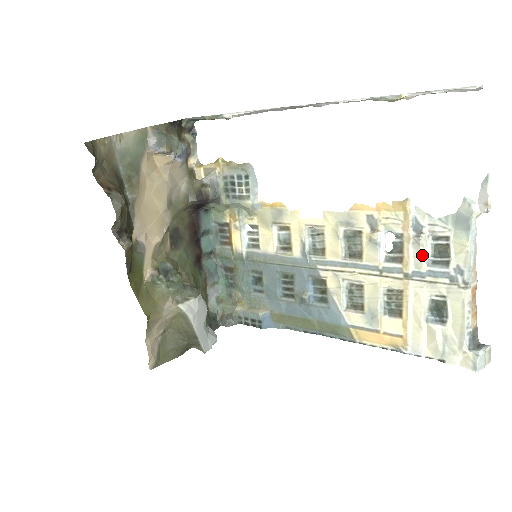
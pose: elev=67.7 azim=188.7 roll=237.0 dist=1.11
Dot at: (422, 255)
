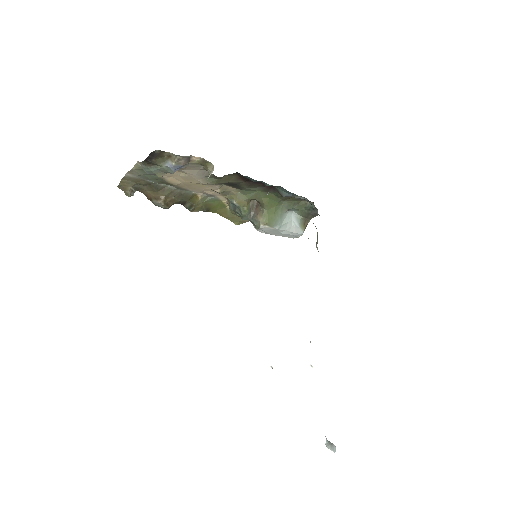
Dot at: occluded
